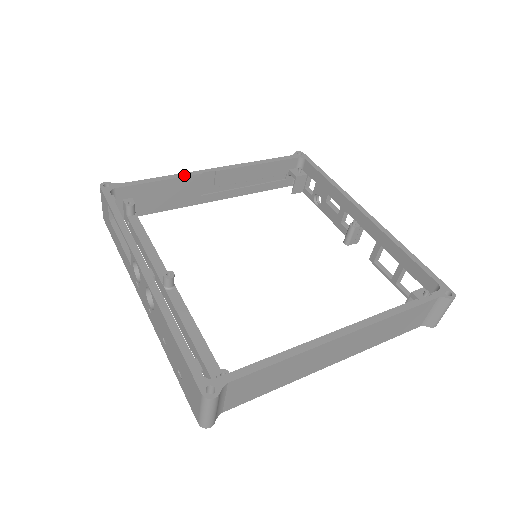
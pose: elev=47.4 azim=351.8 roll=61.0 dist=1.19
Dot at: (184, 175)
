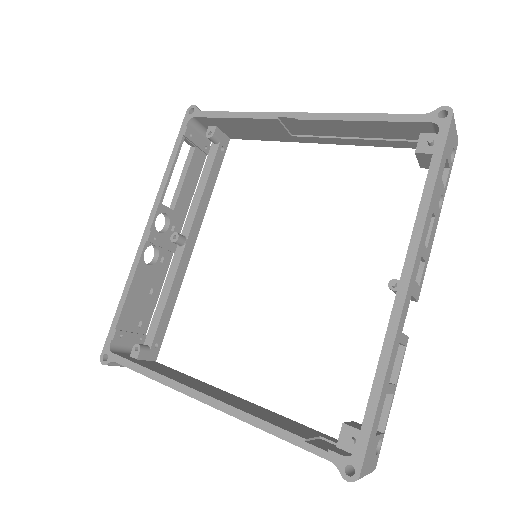
Dot at: (259, 116)
